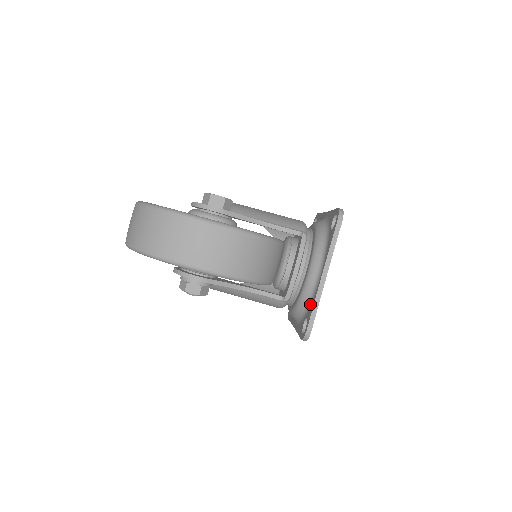
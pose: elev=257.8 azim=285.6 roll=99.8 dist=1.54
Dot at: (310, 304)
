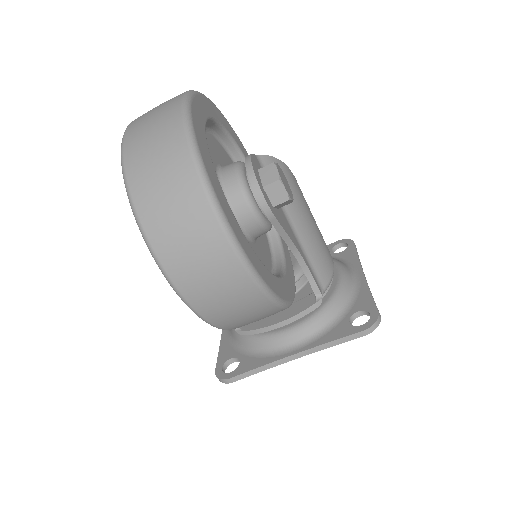
Dot at: (256, 355)
